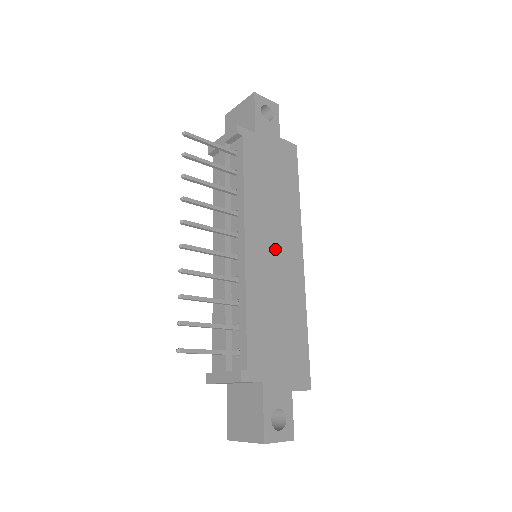
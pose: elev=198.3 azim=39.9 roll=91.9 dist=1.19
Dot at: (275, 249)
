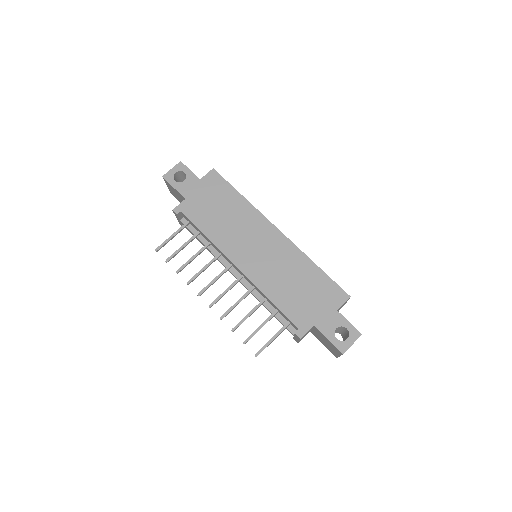
Dot at: (257, 247)
